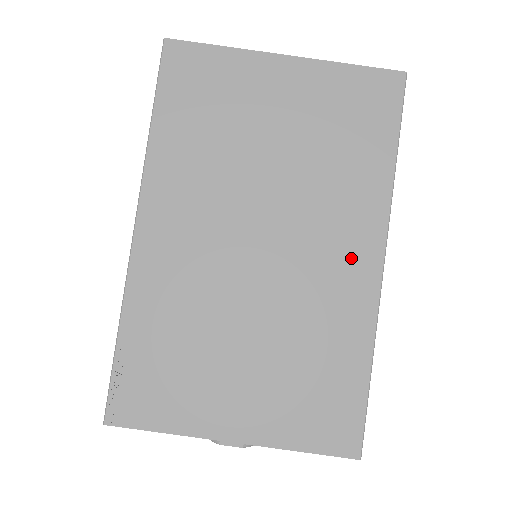
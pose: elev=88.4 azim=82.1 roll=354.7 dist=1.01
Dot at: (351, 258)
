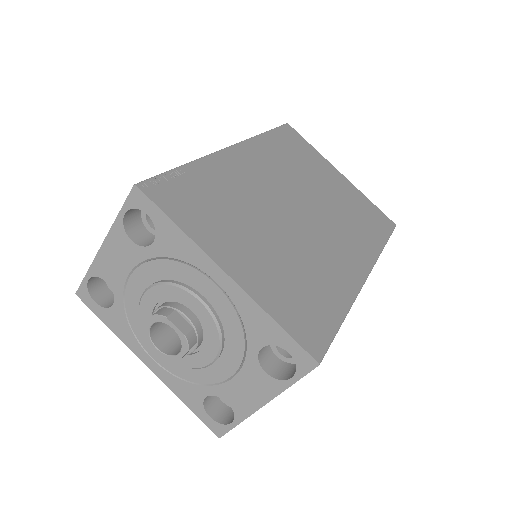
Dot at: (349, 259)
